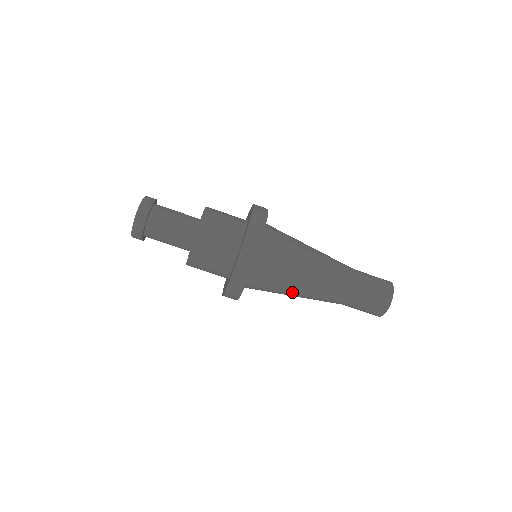
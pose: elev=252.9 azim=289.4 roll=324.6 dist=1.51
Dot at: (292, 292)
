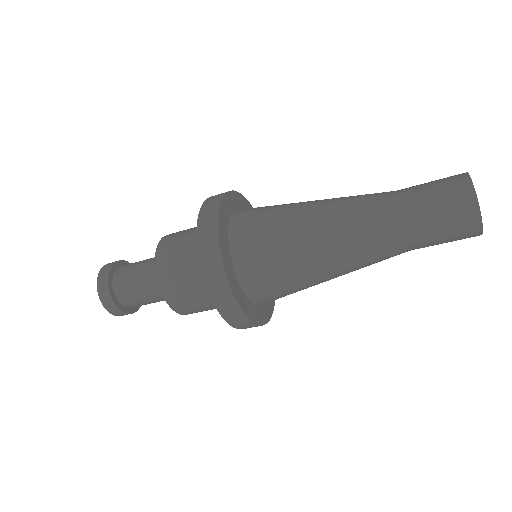
Dot at: (323, 281)
